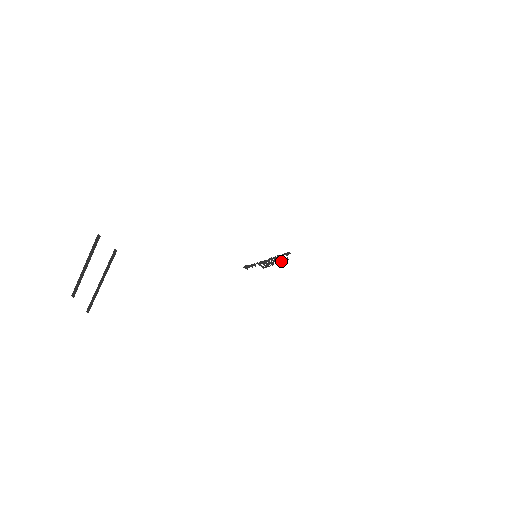
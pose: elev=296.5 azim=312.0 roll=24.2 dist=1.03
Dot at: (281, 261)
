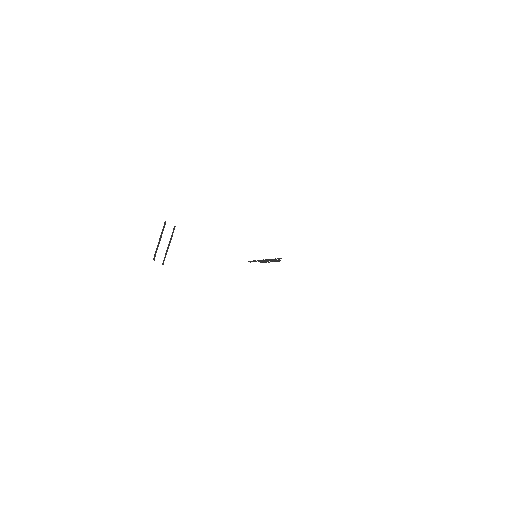
Dot at: (275, 261)
